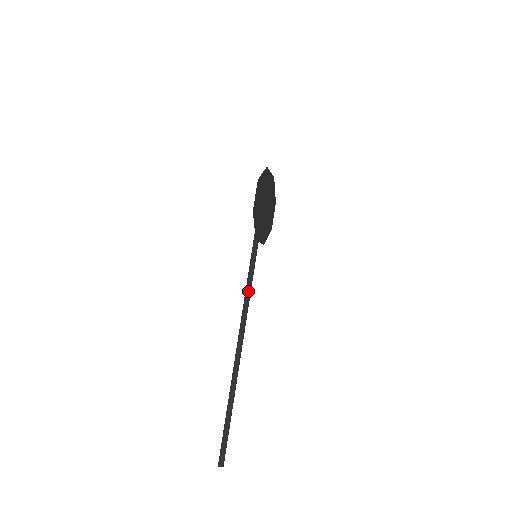
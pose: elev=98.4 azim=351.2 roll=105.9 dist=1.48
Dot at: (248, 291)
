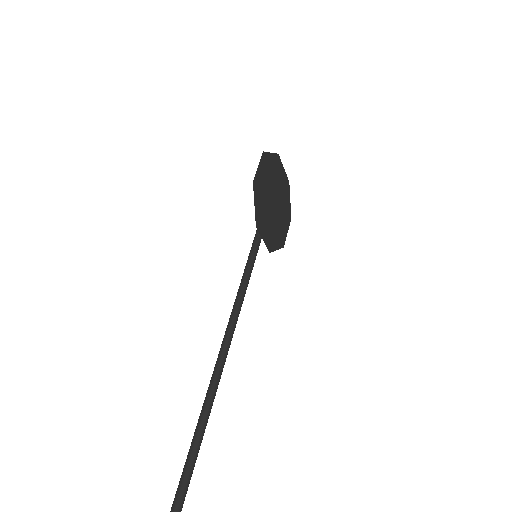
Dot at: (239, 297)
